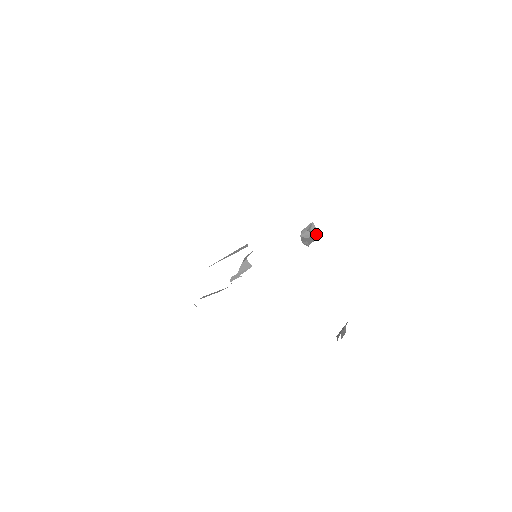
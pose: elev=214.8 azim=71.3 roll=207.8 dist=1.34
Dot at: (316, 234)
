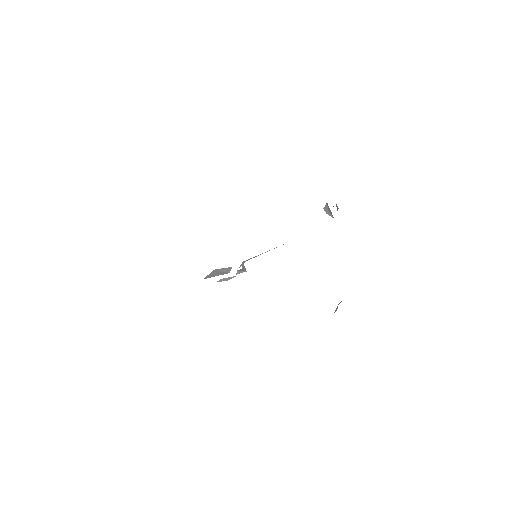
Dot at: (332, 215)
